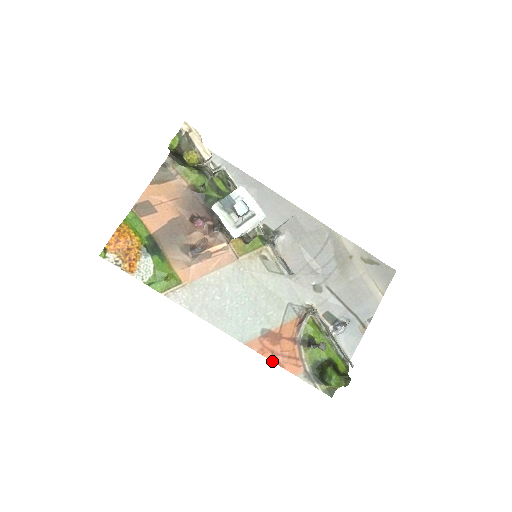
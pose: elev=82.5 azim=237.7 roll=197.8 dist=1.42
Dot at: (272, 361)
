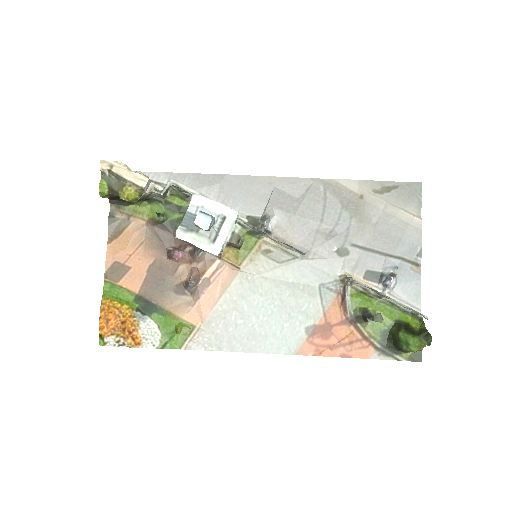
Dot at: occluded
